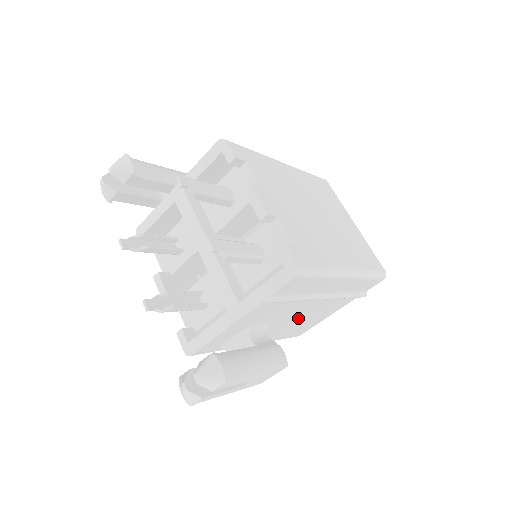
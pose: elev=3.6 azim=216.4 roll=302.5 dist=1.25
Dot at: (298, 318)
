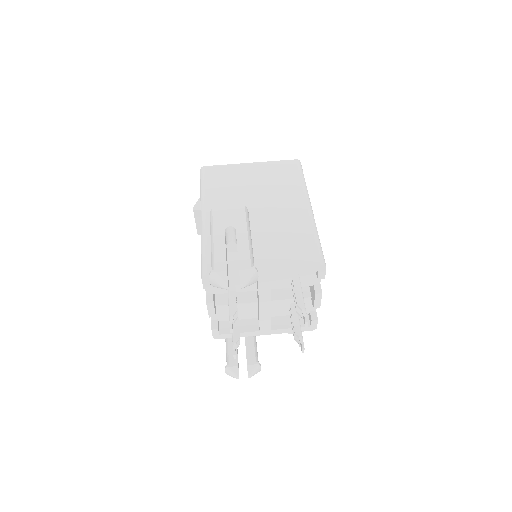
Dot at: occluded
